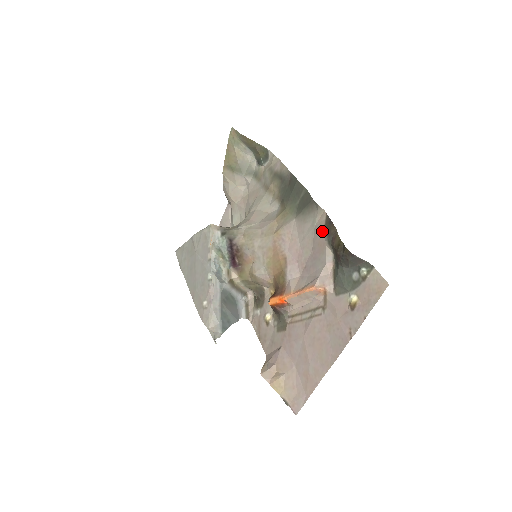
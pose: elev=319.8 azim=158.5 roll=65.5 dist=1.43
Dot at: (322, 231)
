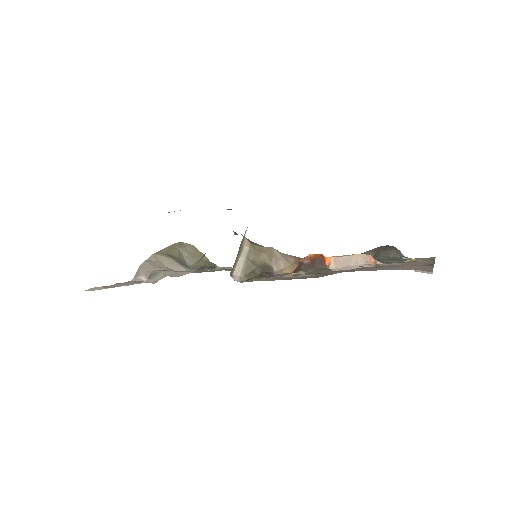
Dot at: occluded
